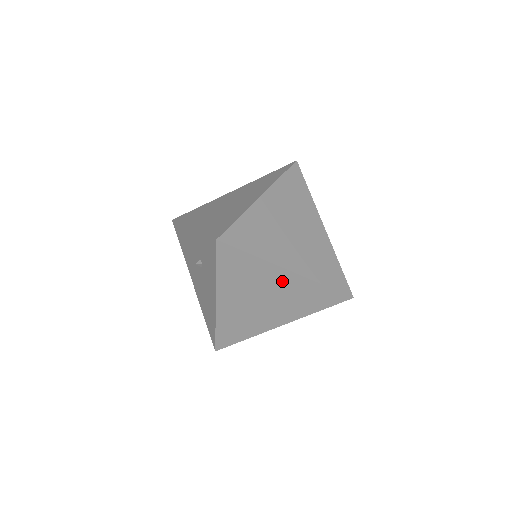
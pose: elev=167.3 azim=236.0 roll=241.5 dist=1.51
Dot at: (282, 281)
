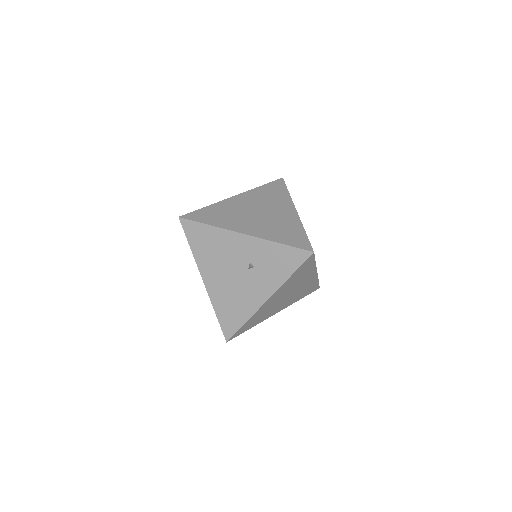
Dot at: (308, 280)
